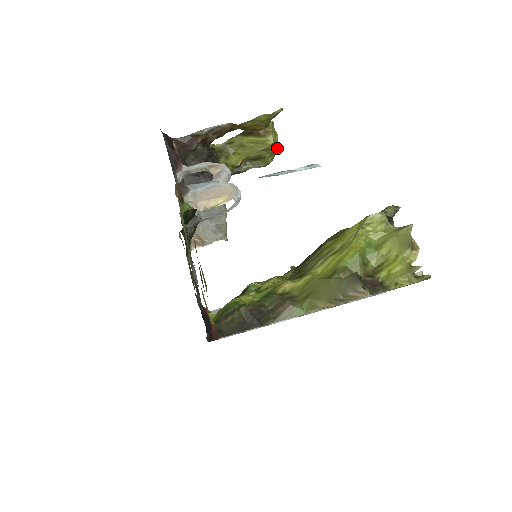
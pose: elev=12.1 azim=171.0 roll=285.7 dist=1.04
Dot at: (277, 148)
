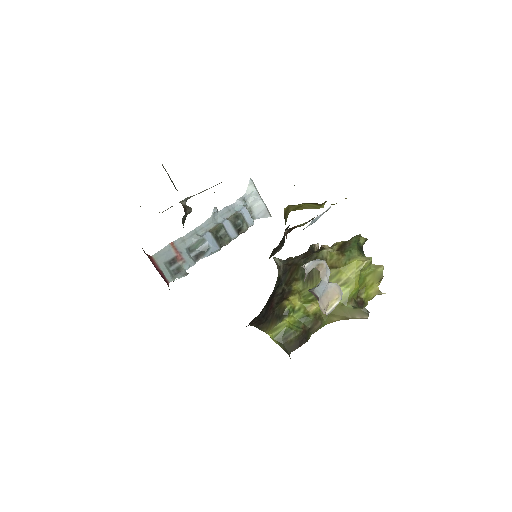
Dot at: occluded
